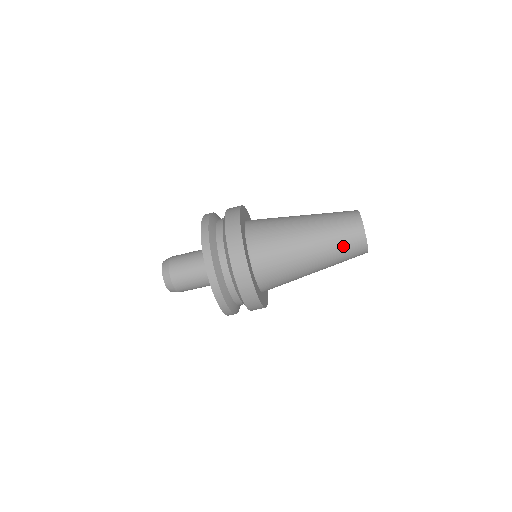
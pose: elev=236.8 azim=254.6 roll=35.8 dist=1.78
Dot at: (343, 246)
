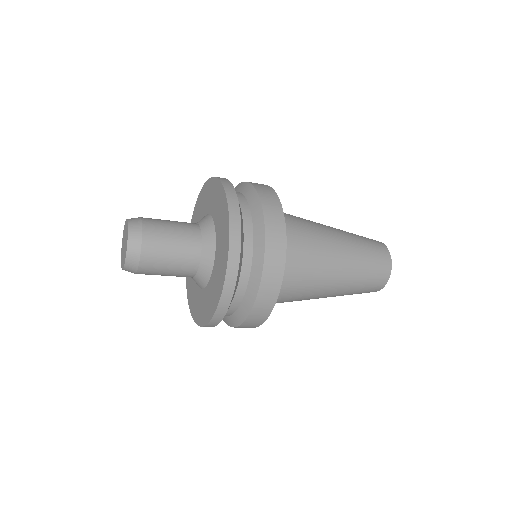
Dot at: occluded
